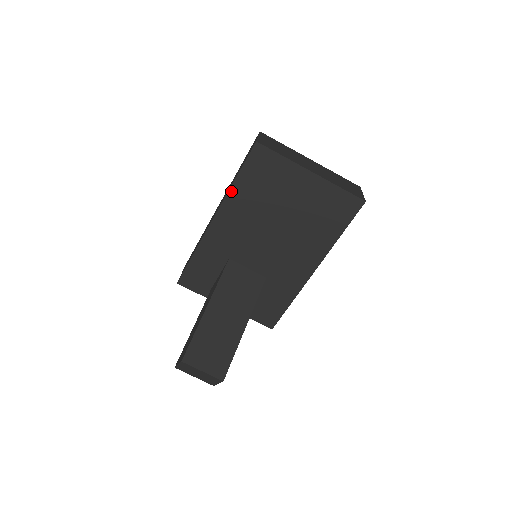
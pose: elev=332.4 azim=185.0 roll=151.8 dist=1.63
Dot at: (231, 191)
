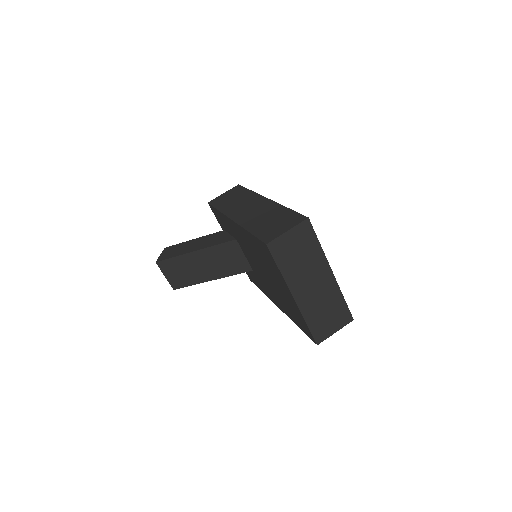
Dot at: (245, 230)
